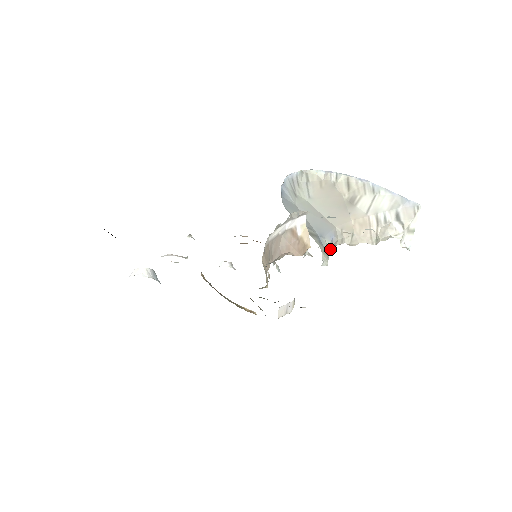
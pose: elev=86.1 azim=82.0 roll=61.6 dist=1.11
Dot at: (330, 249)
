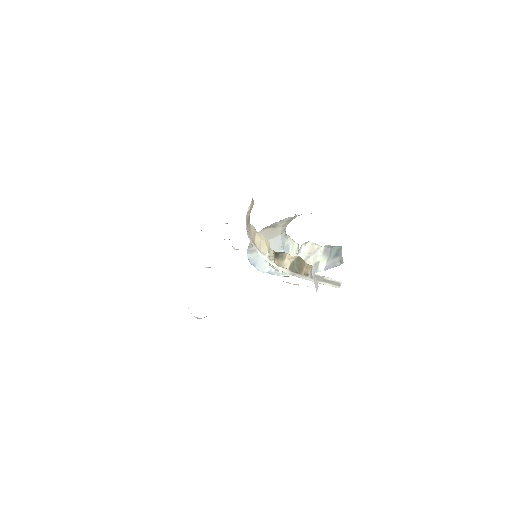
Dot at: (286, 234)
